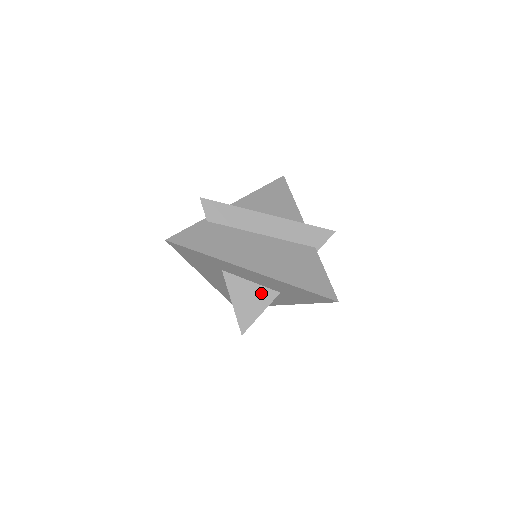
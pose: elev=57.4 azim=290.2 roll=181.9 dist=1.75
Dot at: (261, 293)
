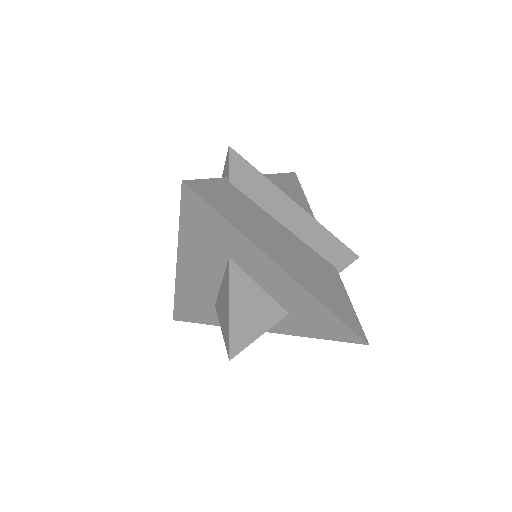
Dot at: (267, 307)
